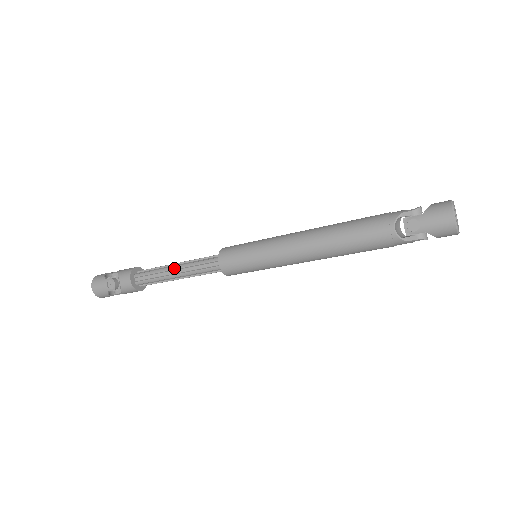
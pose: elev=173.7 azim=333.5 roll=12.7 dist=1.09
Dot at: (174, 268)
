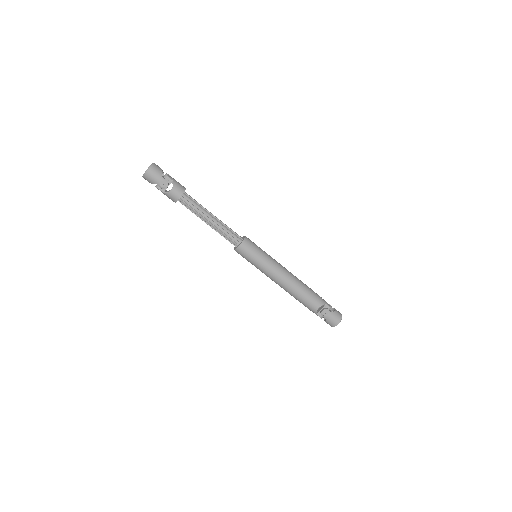
Dot at: (212, 218)
